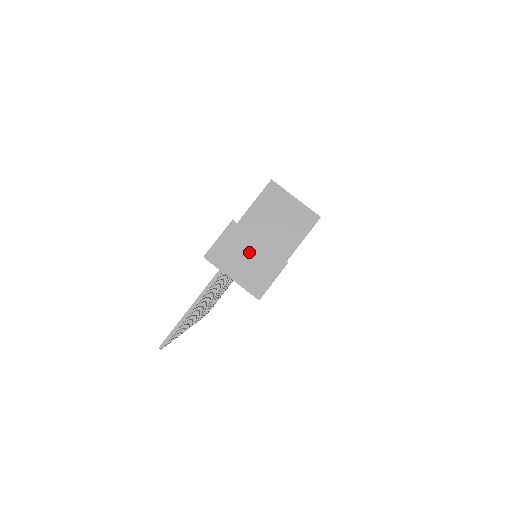
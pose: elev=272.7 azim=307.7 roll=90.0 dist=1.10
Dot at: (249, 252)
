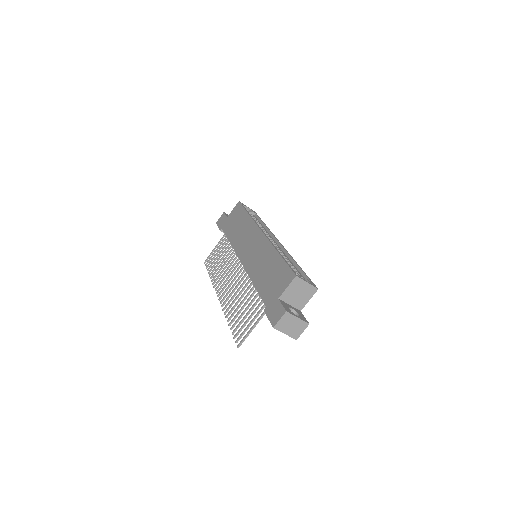
Dot at: (293, 323)
